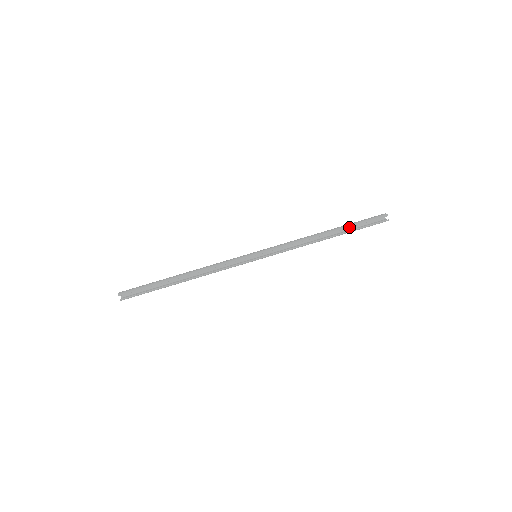
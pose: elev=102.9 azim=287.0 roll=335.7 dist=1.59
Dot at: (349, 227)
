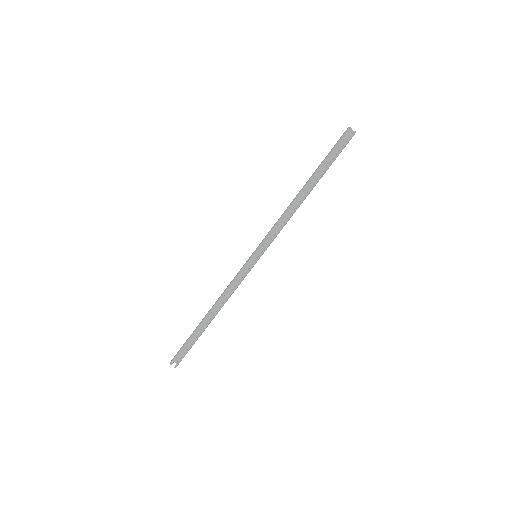
Dot at: occluded
